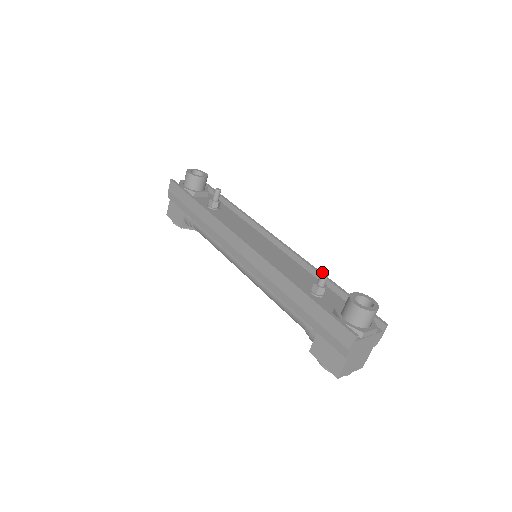
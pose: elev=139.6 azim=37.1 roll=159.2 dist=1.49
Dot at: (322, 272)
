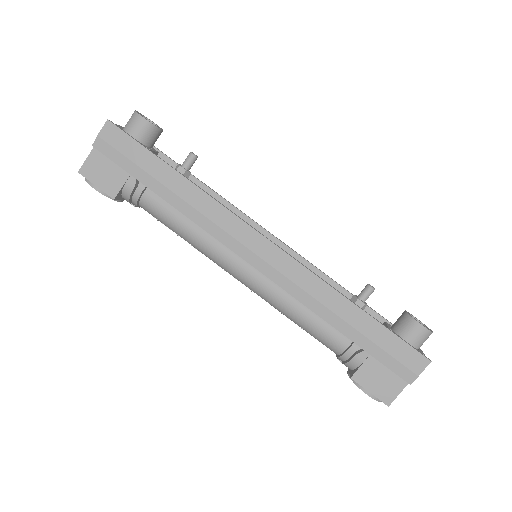
Dot at: (370, 286)
